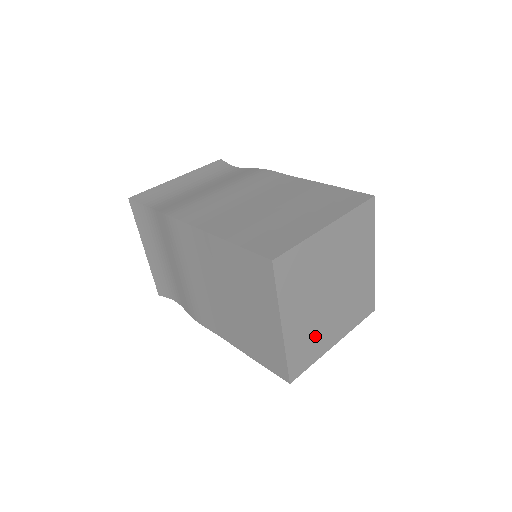
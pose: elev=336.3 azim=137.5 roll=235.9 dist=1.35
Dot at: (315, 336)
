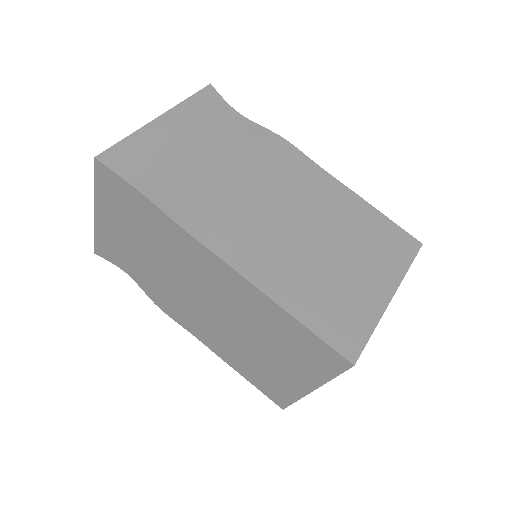
Dot at: occluded
